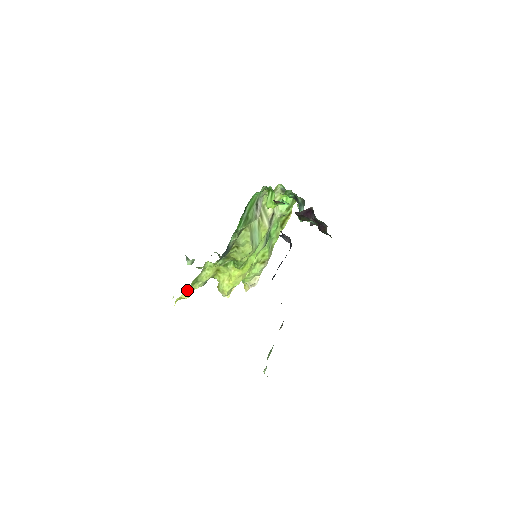
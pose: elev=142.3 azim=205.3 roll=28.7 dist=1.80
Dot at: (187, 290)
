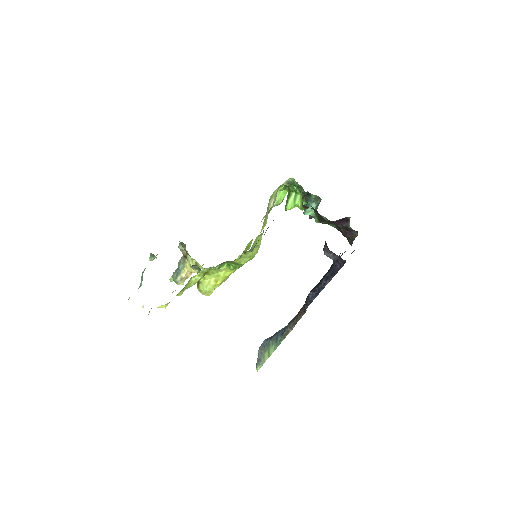
Dot at: occluded
